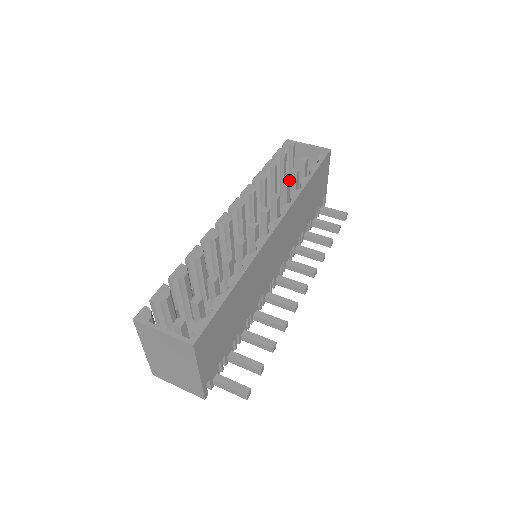
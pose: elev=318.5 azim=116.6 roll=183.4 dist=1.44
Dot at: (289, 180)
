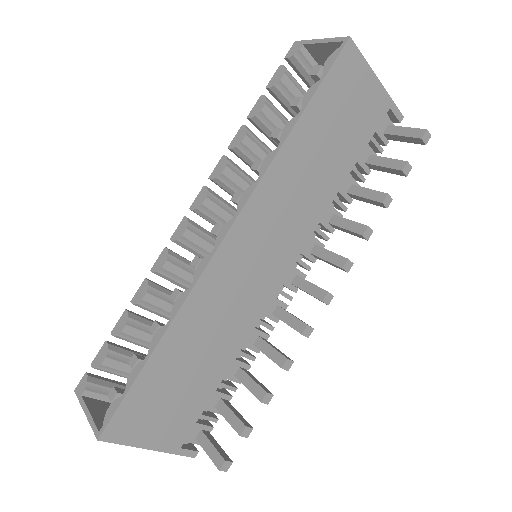
Dot at: occluded
